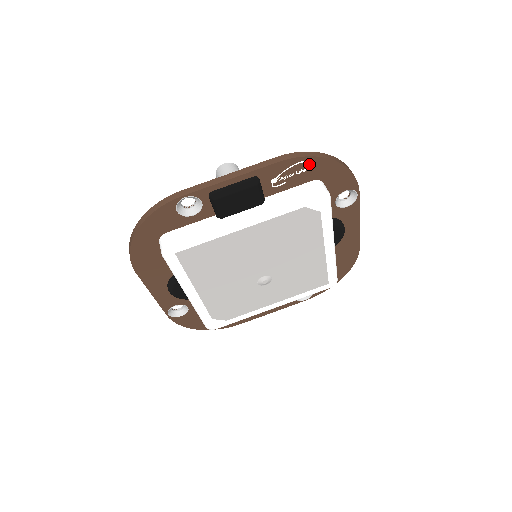
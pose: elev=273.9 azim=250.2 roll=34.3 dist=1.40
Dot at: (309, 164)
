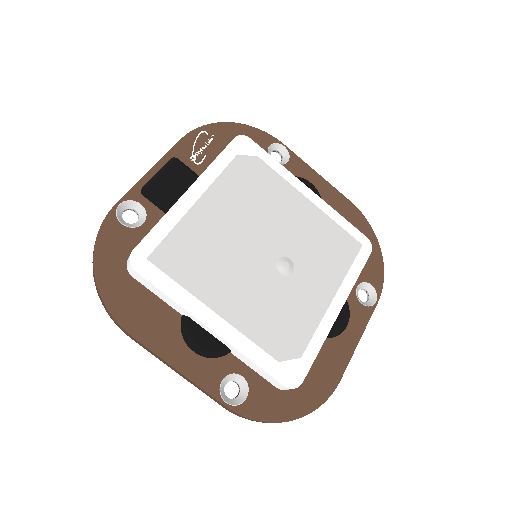
Dot at: (210, 133)
